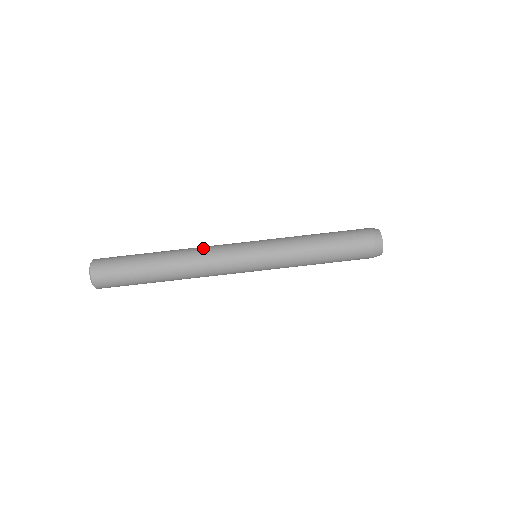
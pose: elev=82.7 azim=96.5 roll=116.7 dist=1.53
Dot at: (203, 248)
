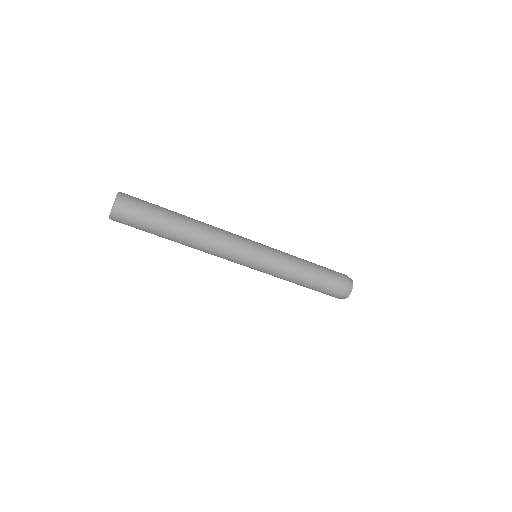
Dot at: (220, 233)
